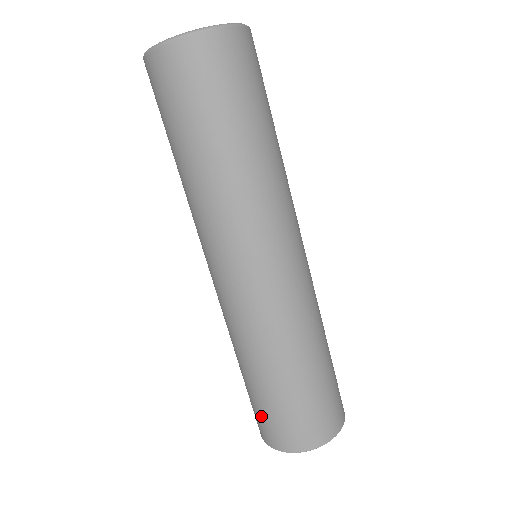
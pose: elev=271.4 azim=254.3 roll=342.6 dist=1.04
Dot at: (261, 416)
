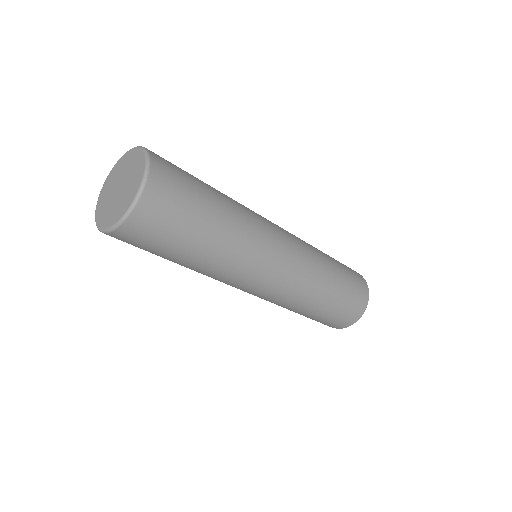
Dot at: (327, 322)
